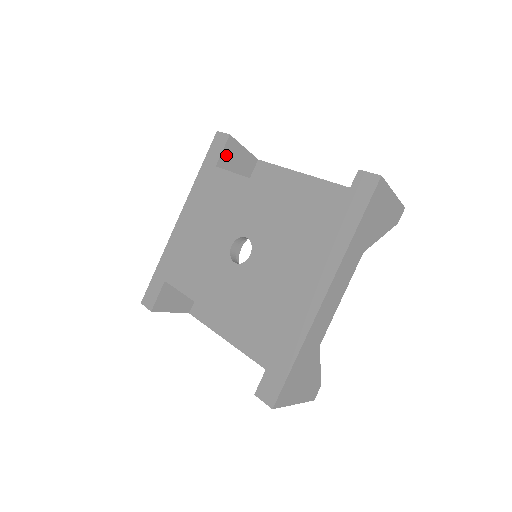
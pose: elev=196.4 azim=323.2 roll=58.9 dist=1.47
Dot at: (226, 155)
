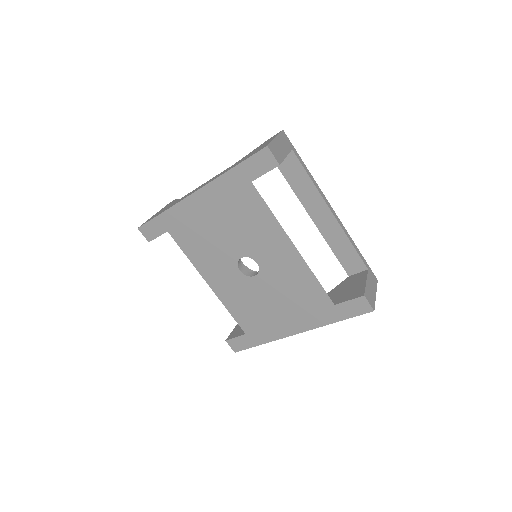
Dot at: occluded
